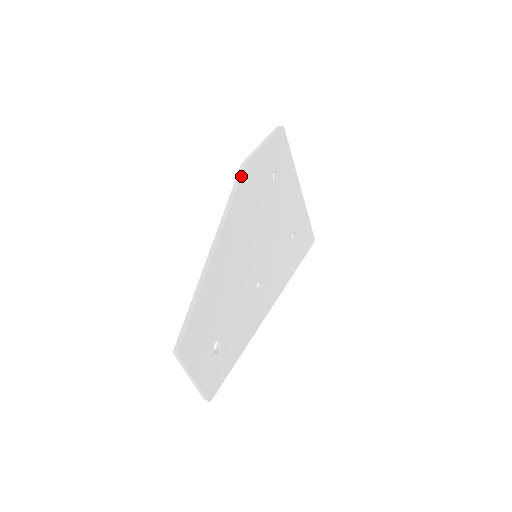
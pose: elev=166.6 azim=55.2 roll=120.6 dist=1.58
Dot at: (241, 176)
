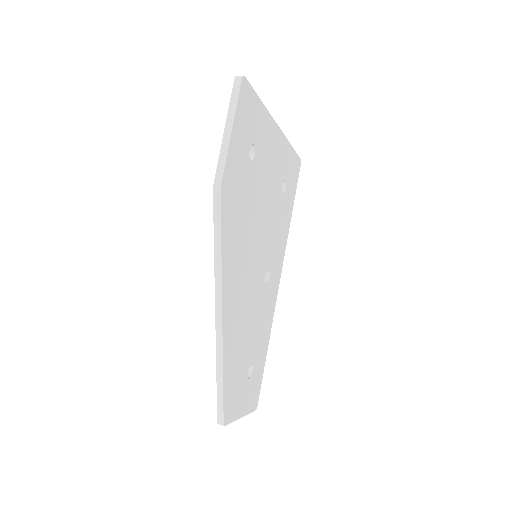
Dot at: (220, 208)
